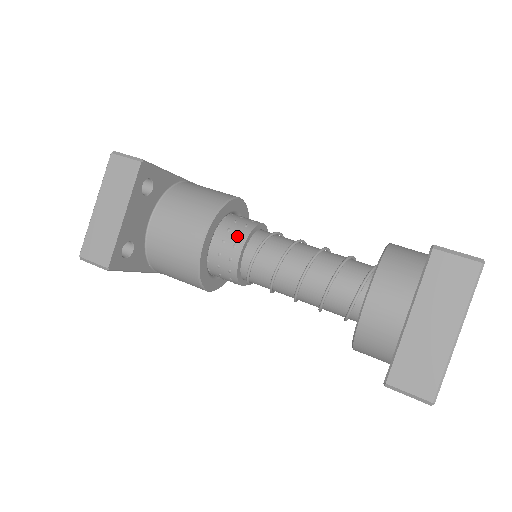
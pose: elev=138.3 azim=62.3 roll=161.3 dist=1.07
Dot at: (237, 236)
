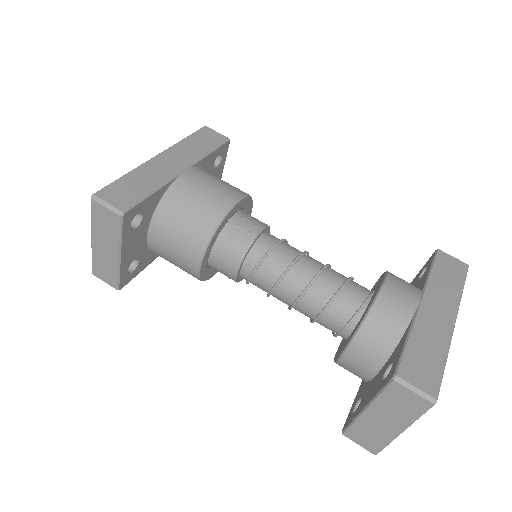
Dot at: (233, 257)
